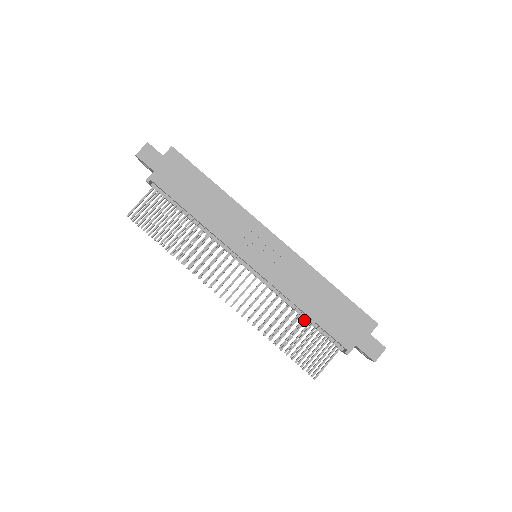
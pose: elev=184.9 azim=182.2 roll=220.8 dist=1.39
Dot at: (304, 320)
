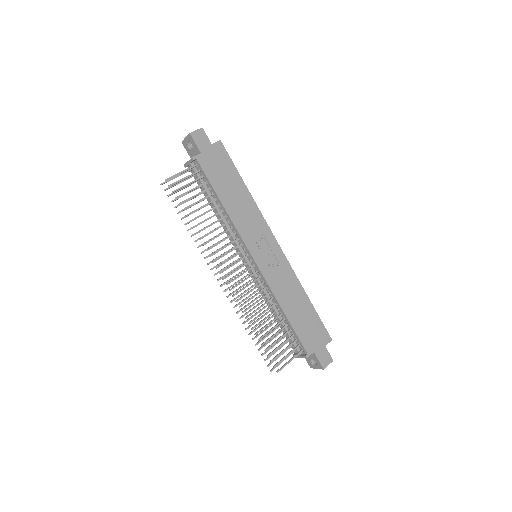
Dot at: (281, 320)
